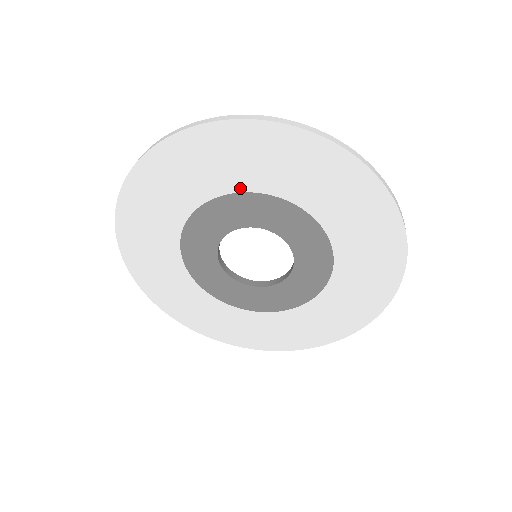
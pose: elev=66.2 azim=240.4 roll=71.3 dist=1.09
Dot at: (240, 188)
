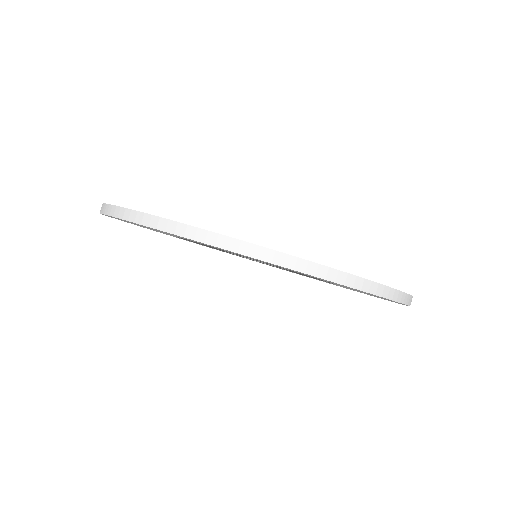
Dot at: occluded
